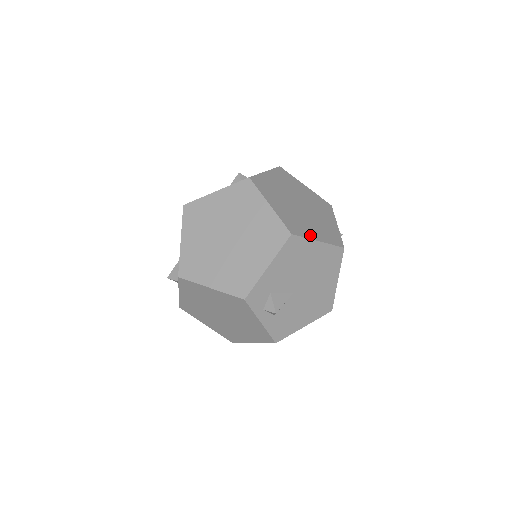
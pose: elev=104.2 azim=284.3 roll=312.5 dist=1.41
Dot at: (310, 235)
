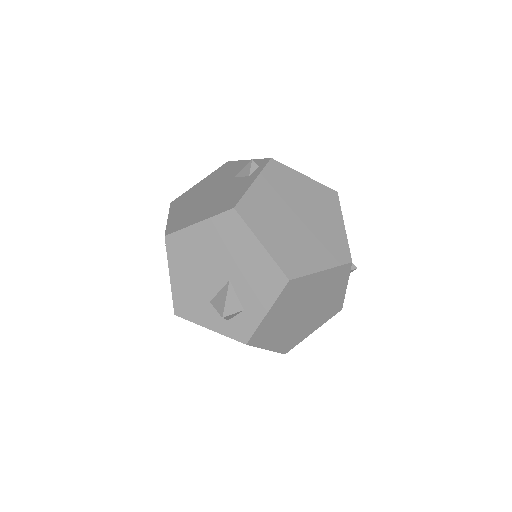
Dot at: occluded
